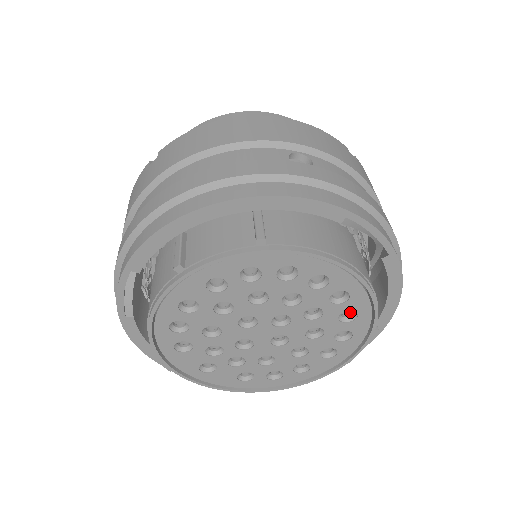
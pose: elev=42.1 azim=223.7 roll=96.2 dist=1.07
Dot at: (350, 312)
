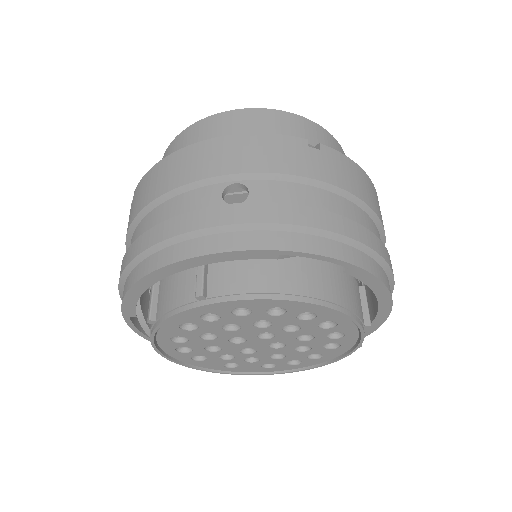
Dot at: occluded
